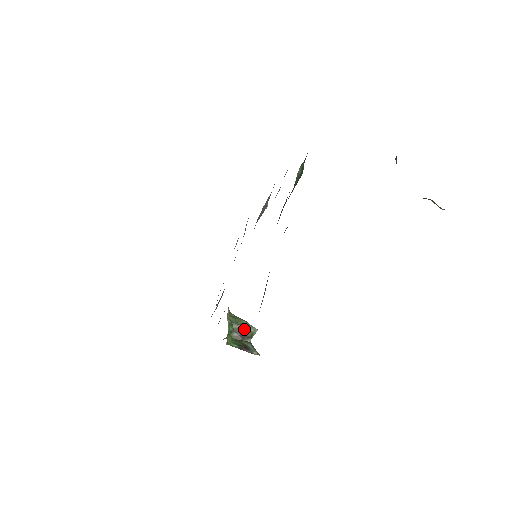
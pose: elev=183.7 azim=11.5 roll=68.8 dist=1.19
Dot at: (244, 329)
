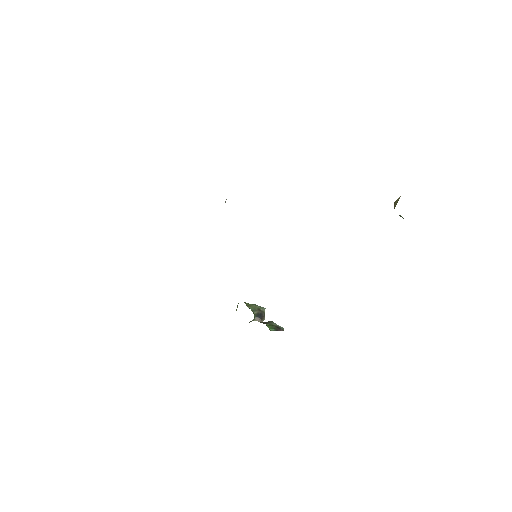
Dot at: (261, 312)
